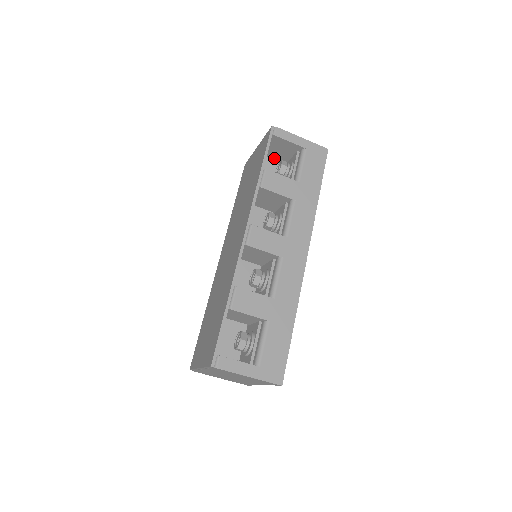
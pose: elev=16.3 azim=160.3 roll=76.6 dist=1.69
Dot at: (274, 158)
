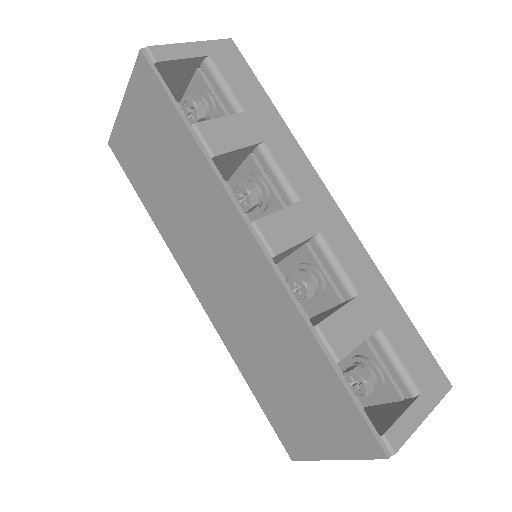
Dot at: occluded
